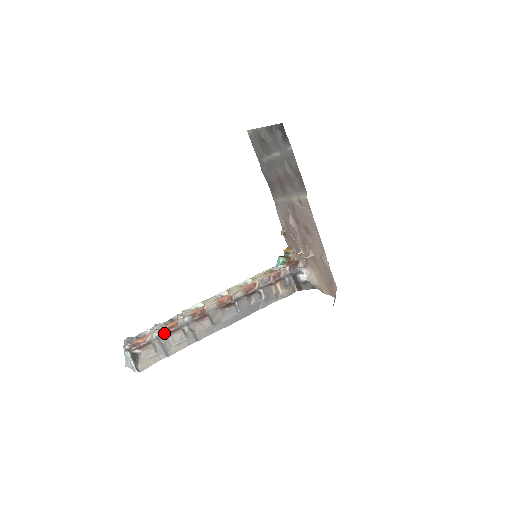
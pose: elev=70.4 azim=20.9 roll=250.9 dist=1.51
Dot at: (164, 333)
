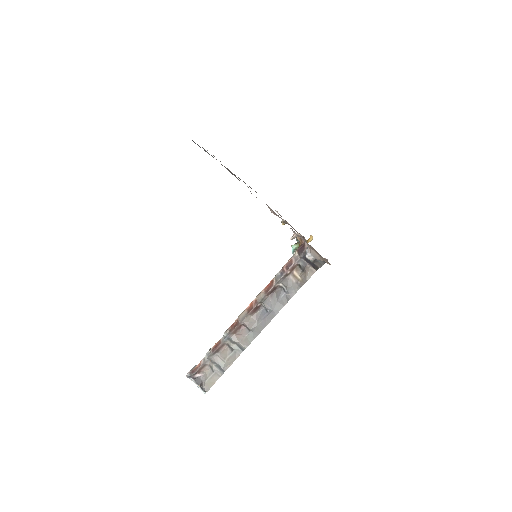
Dot at: (212, 353)
